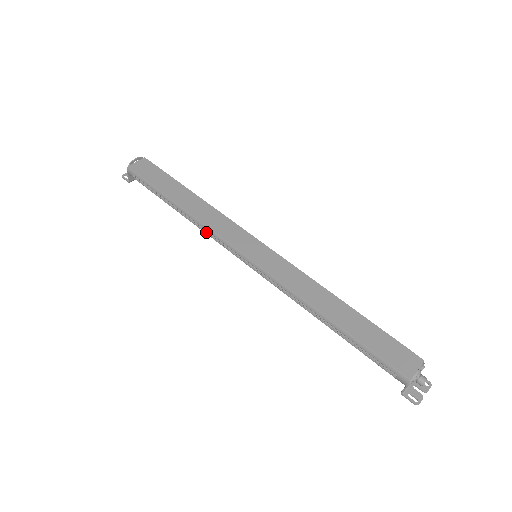
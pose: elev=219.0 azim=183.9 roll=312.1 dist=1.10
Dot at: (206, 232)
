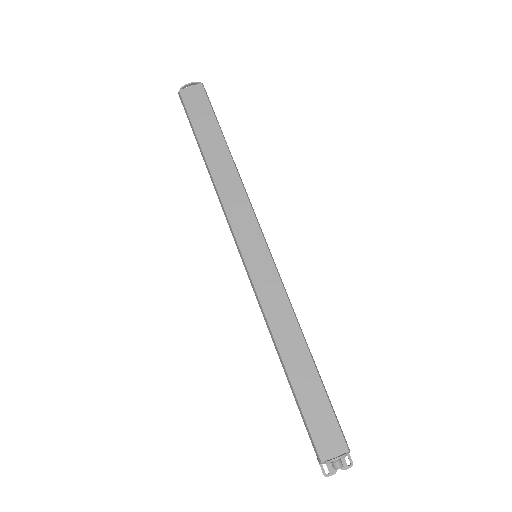
Dot at: (221, 206)
